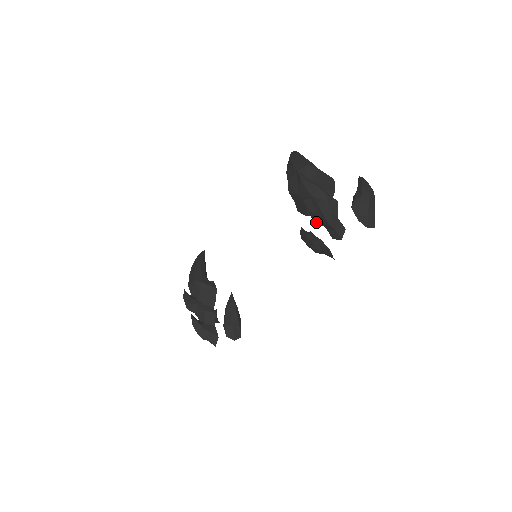
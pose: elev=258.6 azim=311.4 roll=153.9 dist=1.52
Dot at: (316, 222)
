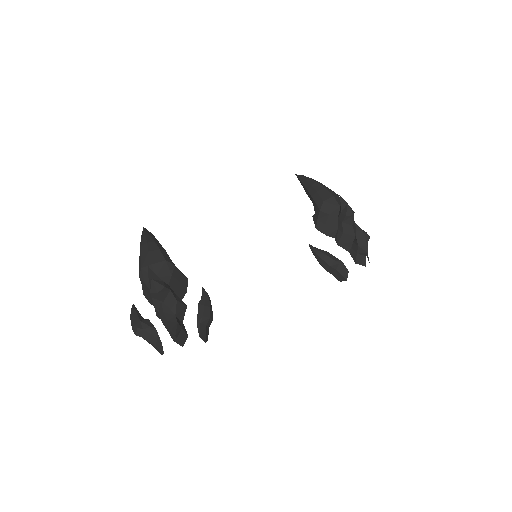
Dot at: (341, 245)
